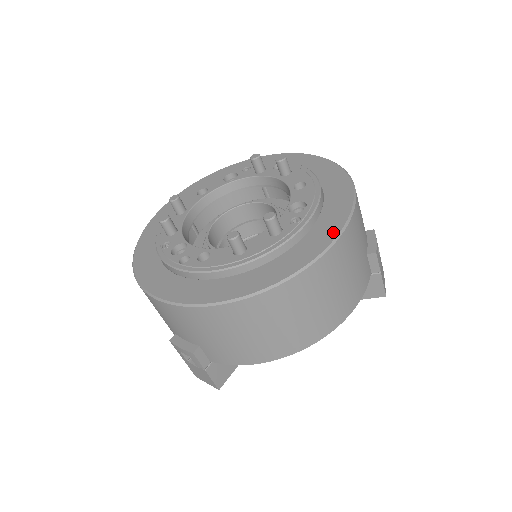
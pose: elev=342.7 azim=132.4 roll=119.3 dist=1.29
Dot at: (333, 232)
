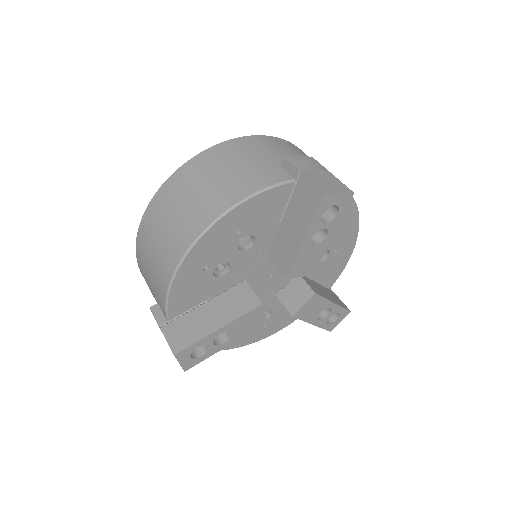
Dot at: occluded
